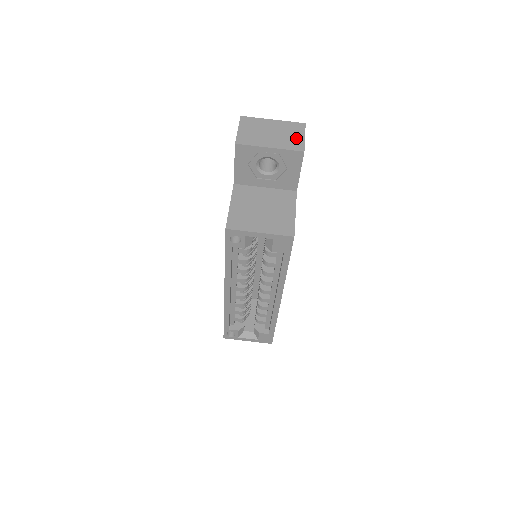
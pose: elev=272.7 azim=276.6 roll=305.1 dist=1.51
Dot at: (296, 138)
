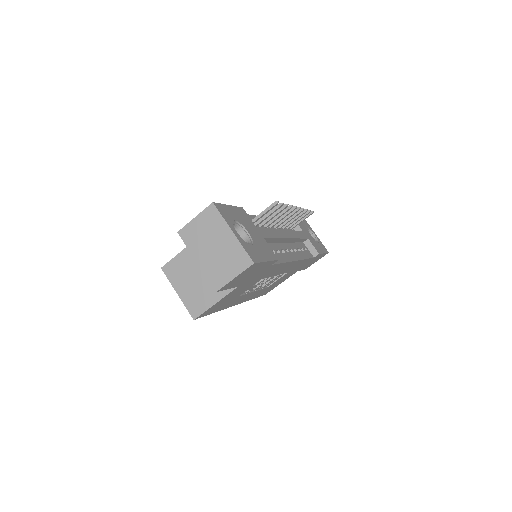
Dot at: (226, 272)
